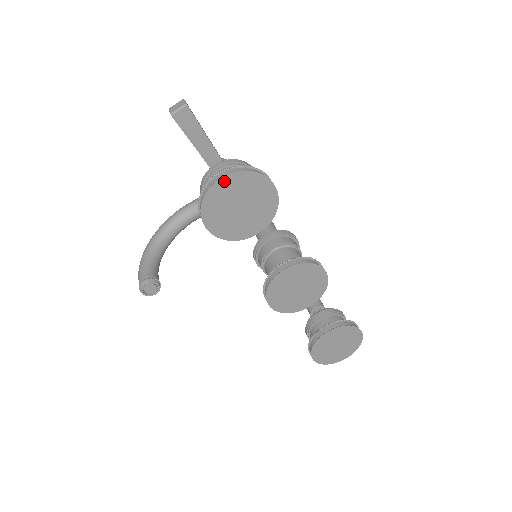
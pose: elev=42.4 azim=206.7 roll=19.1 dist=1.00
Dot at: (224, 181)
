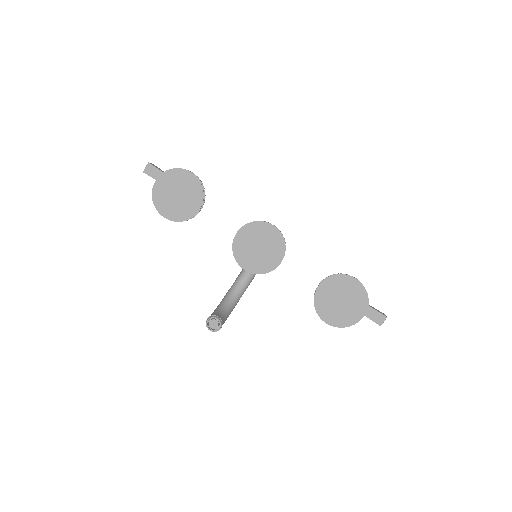
Dot at: (159, 182)
